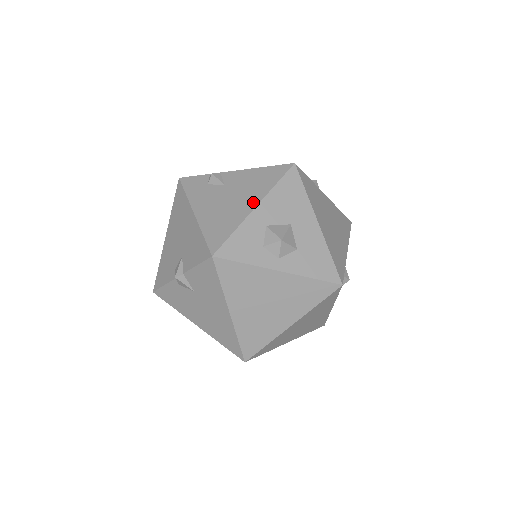
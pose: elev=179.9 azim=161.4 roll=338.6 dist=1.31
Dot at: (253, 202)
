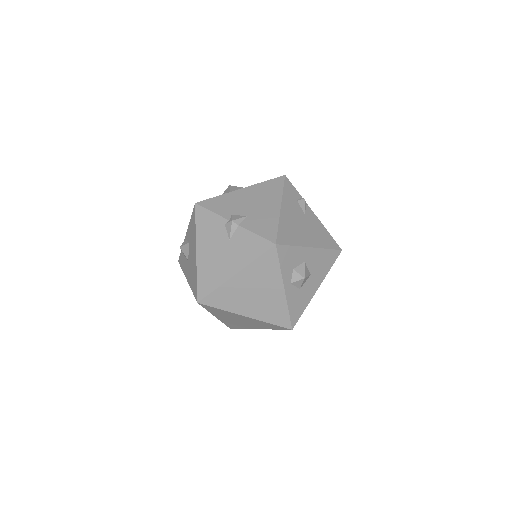
Dot at: (312, 243)
